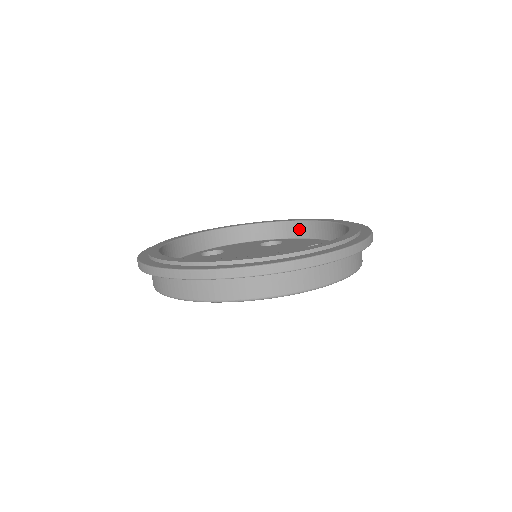
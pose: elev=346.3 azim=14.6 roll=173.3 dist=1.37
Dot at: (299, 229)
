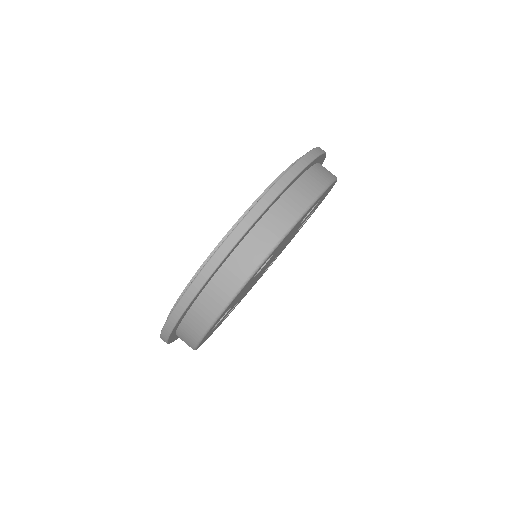
Dot at: occluded
